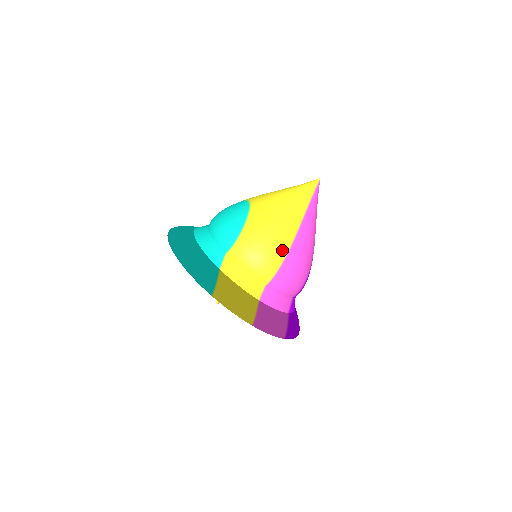
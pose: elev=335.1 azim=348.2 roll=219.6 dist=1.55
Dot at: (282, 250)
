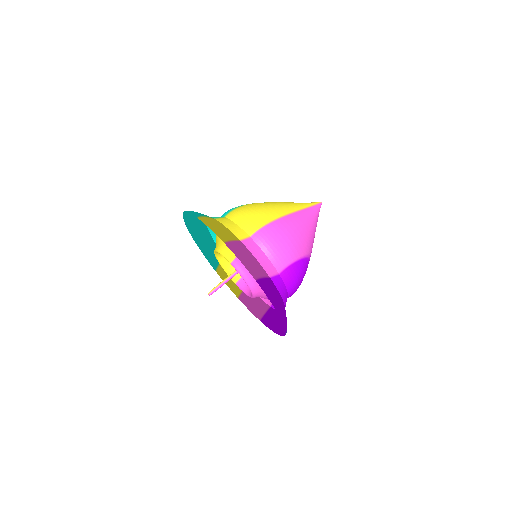
Dot at: (272, 216)
